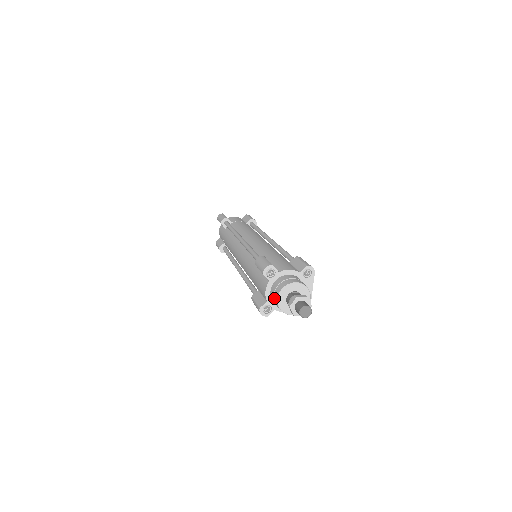
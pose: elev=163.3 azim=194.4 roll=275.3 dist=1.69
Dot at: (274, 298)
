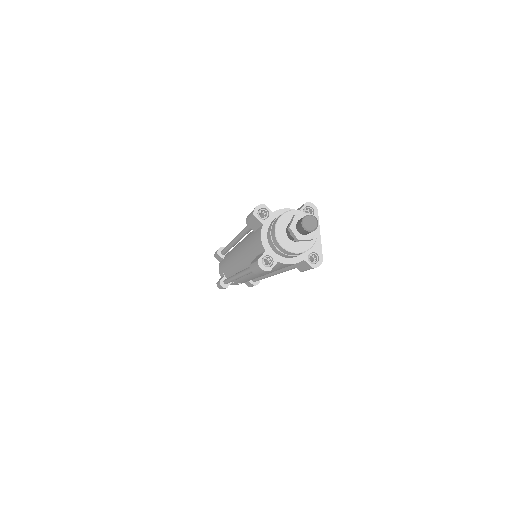
Dot at: (272, 238)
